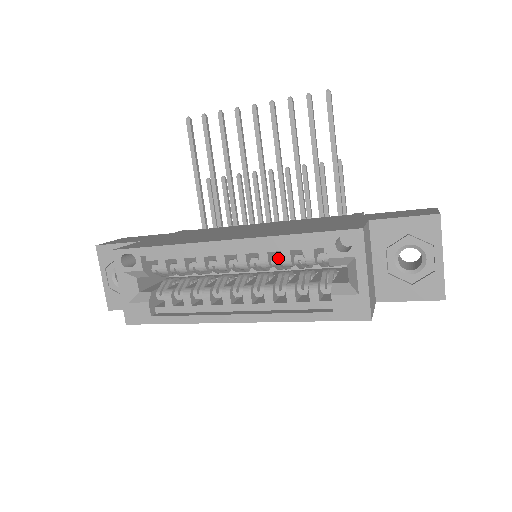
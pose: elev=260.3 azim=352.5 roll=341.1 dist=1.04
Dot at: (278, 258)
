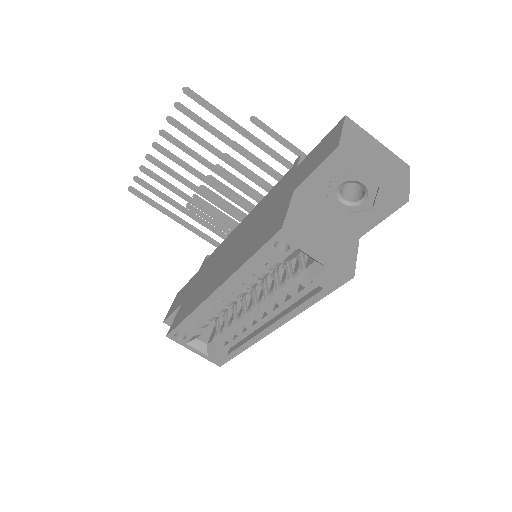
Dot at: (257, 275)
